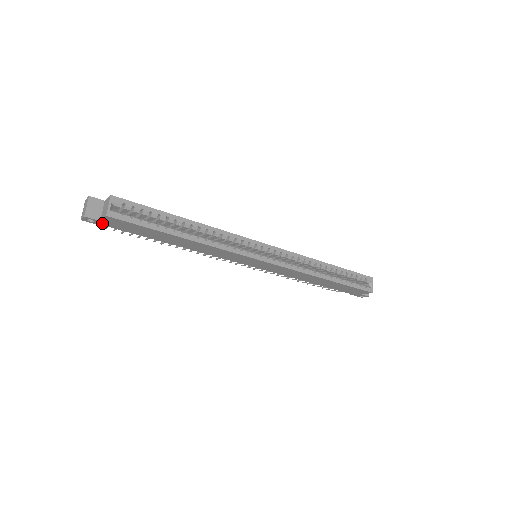
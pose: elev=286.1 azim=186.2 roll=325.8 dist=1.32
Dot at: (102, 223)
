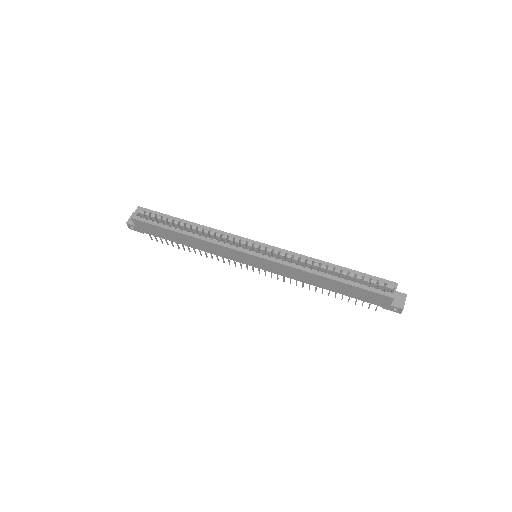
Dot at: (139, 229)
